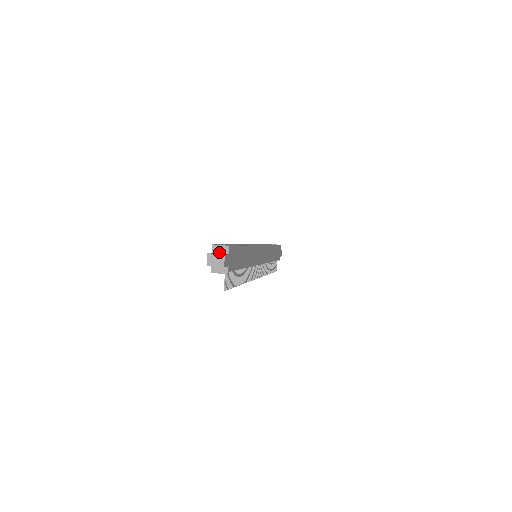
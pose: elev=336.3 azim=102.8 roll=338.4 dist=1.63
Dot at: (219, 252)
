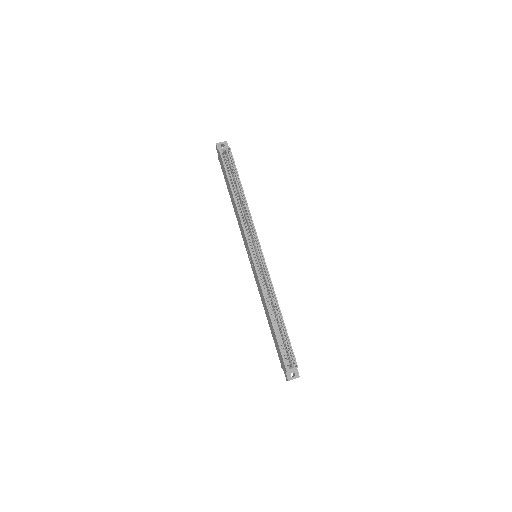
Dot at: (291, 370)
